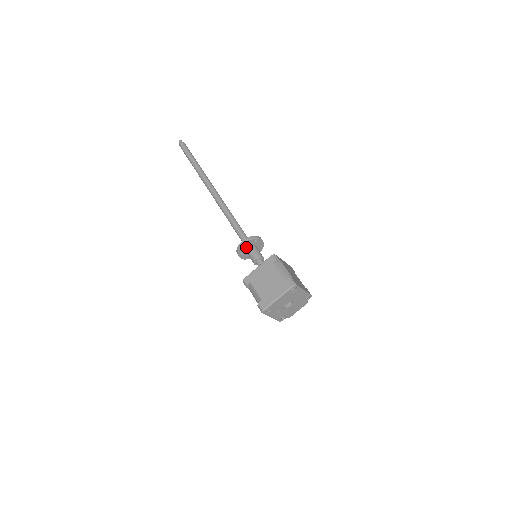
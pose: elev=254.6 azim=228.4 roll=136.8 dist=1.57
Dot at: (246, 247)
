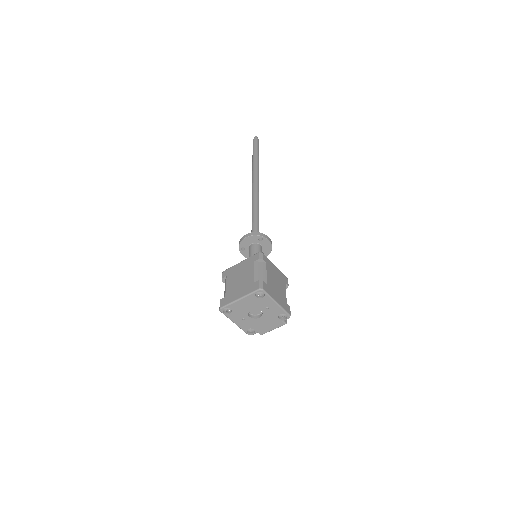
Dot at: (249, 243)
